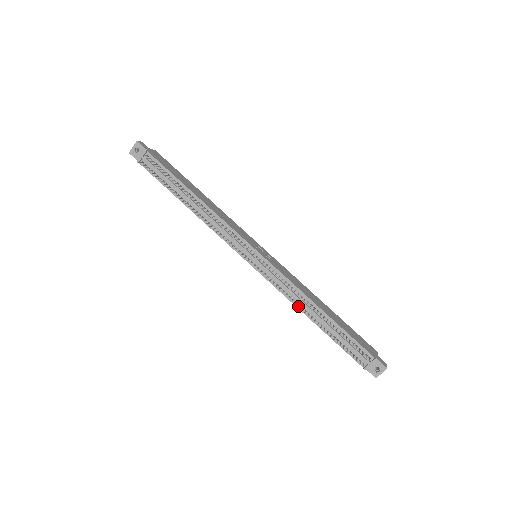
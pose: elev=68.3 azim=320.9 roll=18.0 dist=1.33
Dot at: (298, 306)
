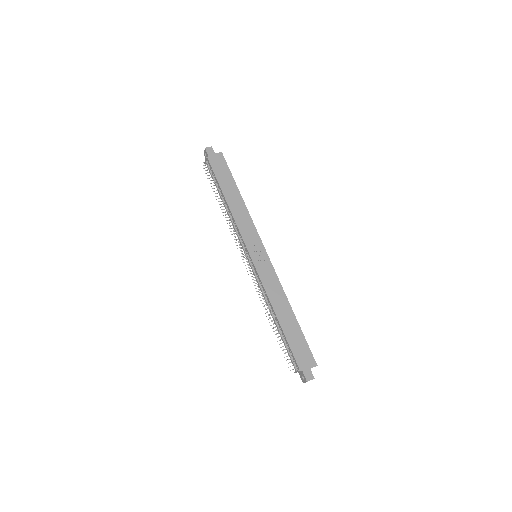
Dot at: (263, 306)
